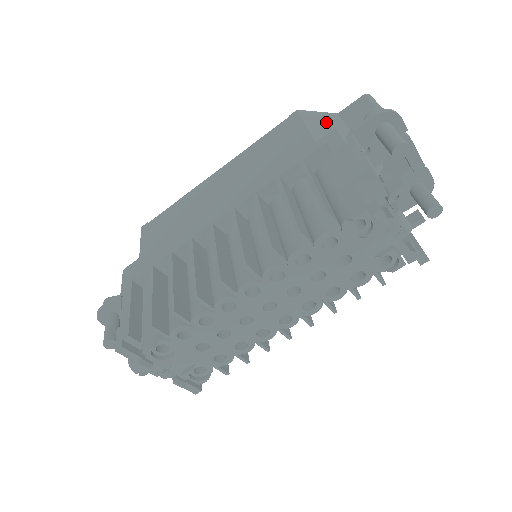
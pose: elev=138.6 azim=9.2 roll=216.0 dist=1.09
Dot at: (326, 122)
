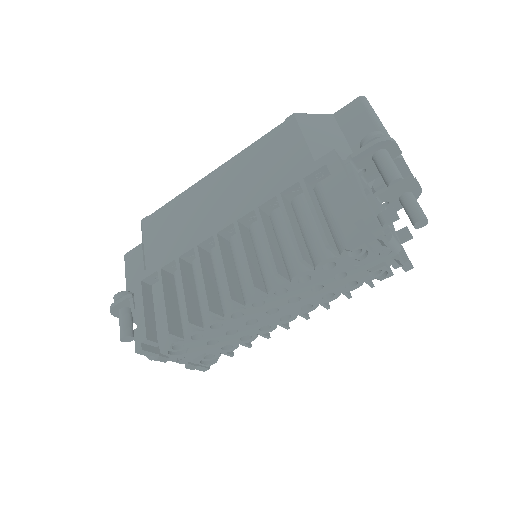
Dot at: (323, 129)
